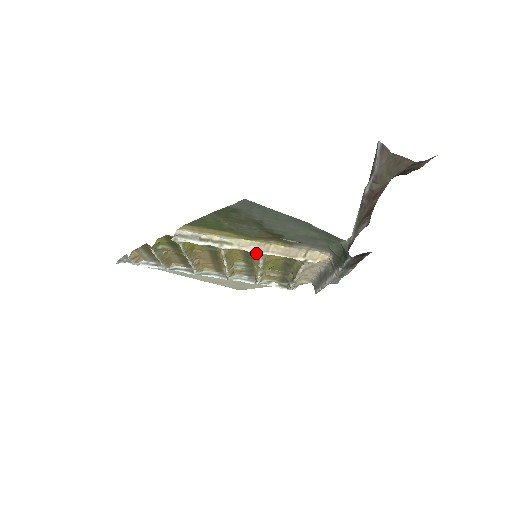
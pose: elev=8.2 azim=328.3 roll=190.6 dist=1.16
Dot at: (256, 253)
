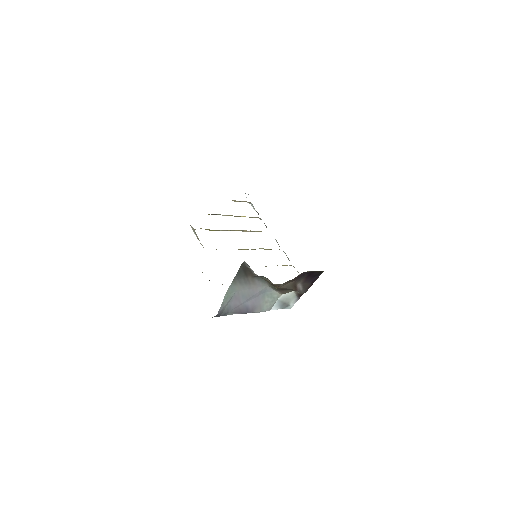
Dot at: occluded
